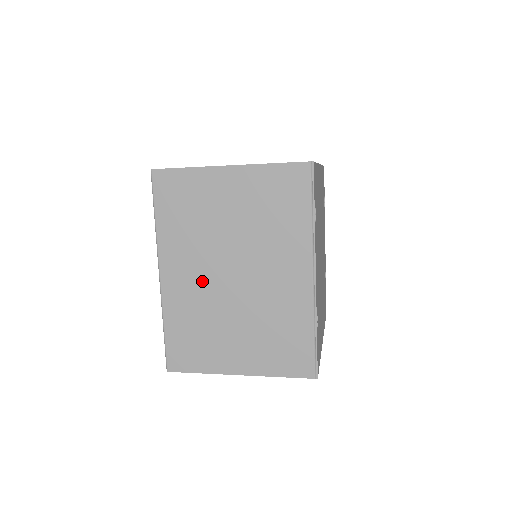
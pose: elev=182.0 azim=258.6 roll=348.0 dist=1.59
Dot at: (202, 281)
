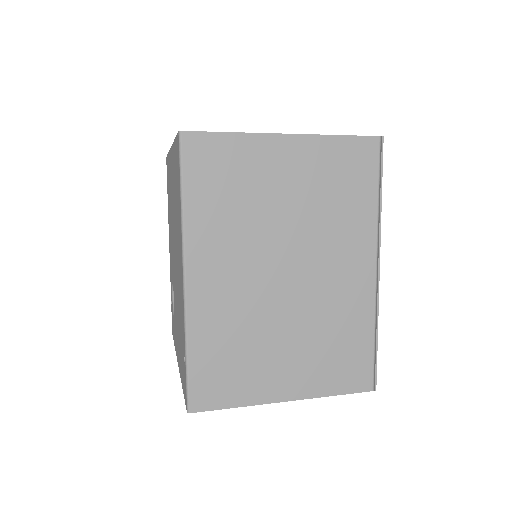
Dot at: (245, 284)
